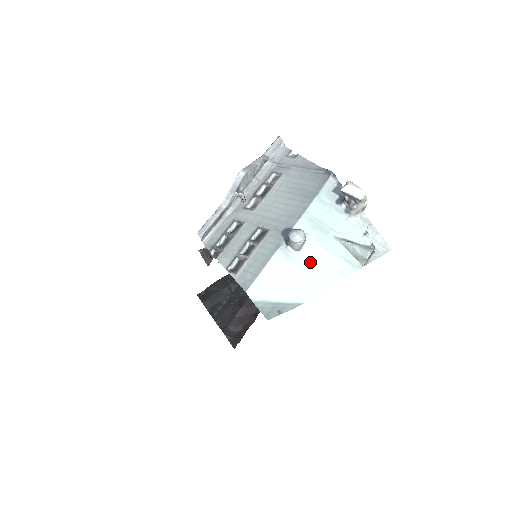
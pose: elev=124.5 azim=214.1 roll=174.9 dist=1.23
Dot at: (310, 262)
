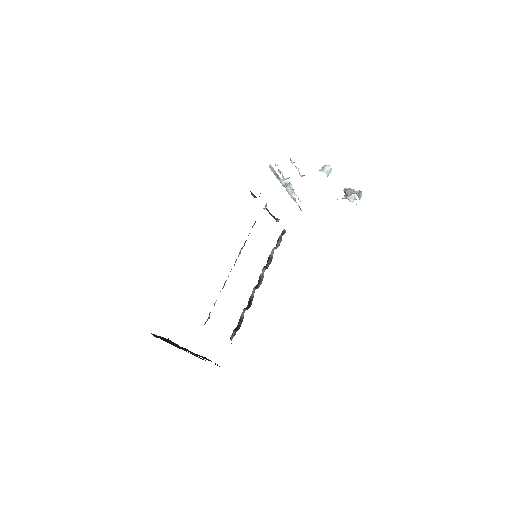
Dot at: occluded
